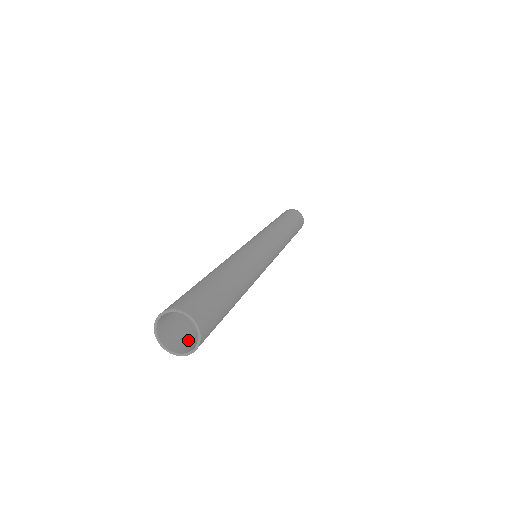
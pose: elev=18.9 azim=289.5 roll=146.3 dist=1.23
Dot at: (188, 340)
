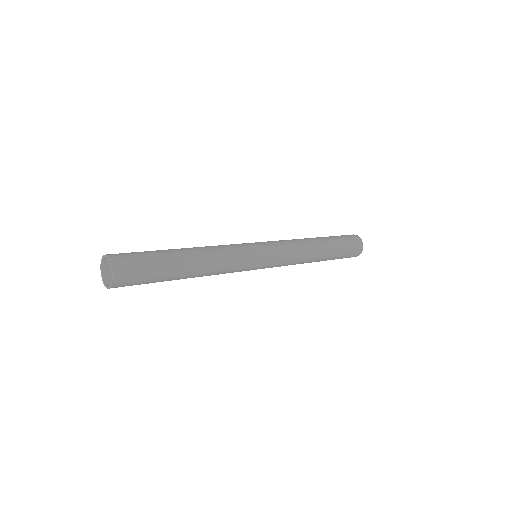
Dot at: occluded
